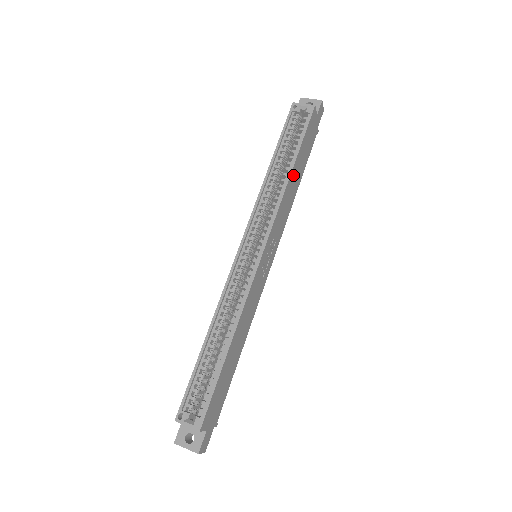
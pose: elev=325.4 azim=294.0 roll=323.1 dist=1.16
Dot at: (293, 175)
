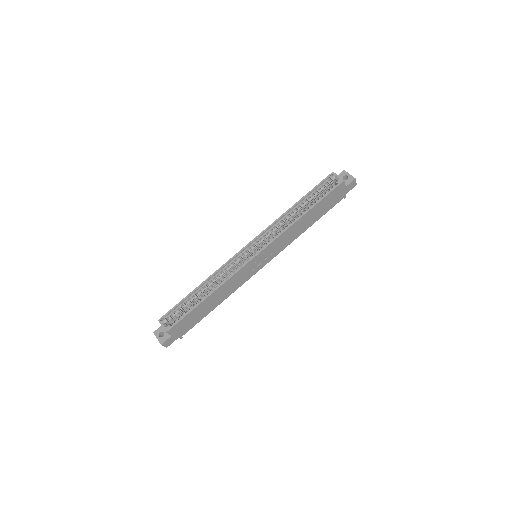
Dot at: (304, 218)
